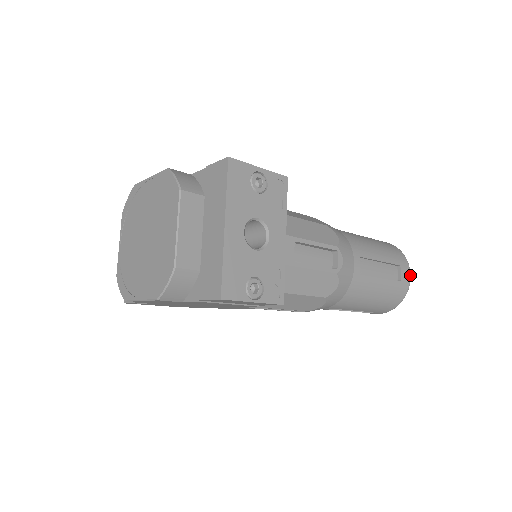
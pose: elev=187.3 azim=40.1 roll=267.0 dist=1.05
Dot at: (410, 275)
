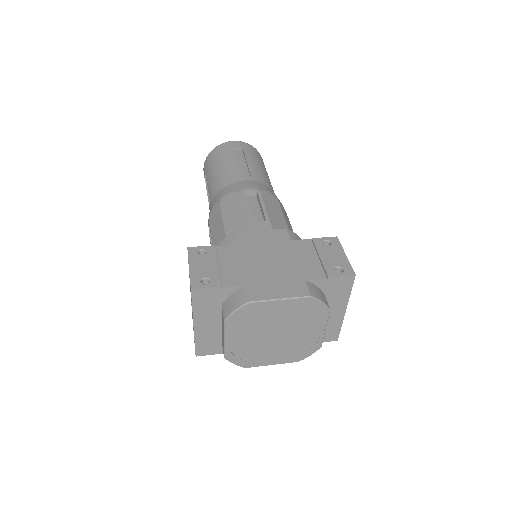
Dot at: occluded
